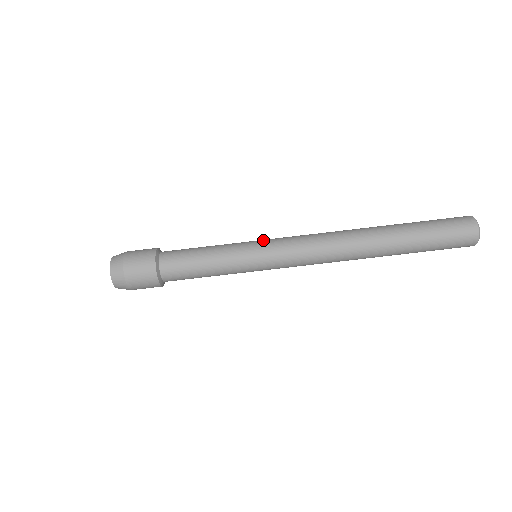
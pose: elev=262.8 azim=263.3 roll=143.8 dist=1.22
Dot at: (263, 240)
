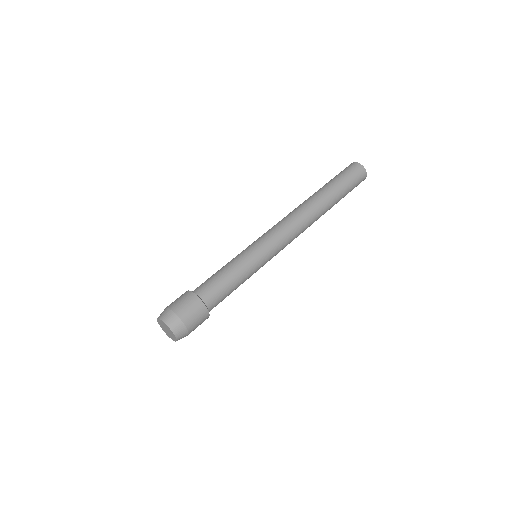
Dot at: (252, 243)
